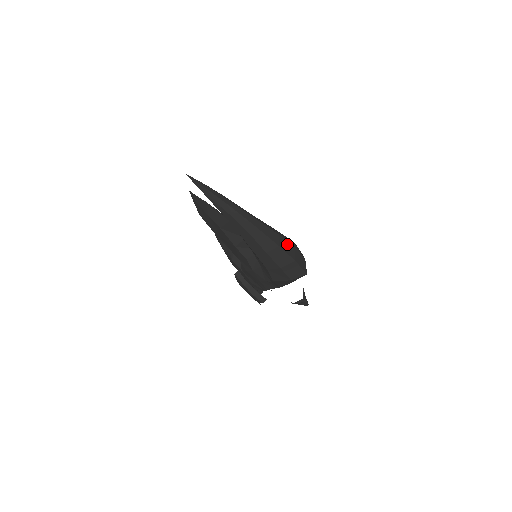
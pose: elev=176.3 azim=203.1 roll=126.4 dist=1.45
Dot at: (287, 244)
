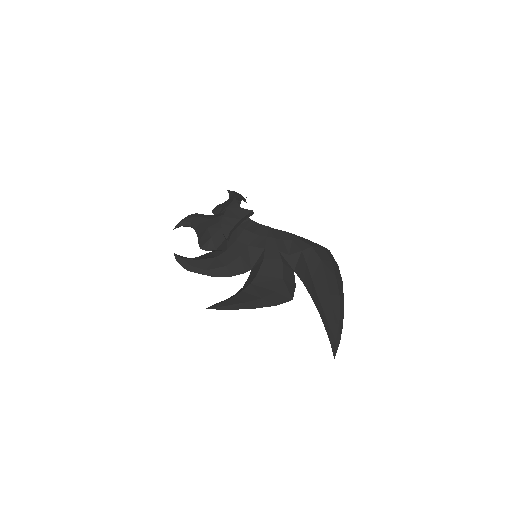
Dot at: (335, 270)
